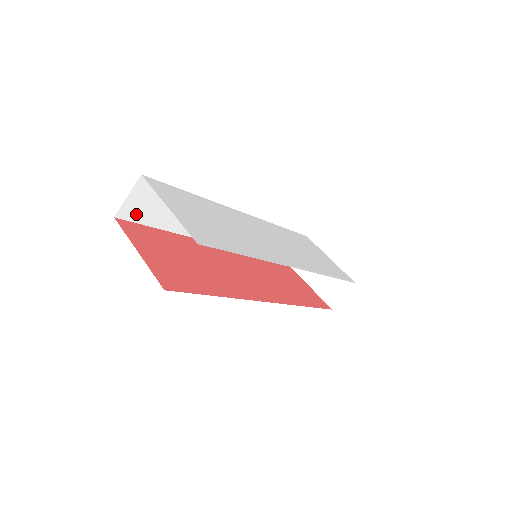
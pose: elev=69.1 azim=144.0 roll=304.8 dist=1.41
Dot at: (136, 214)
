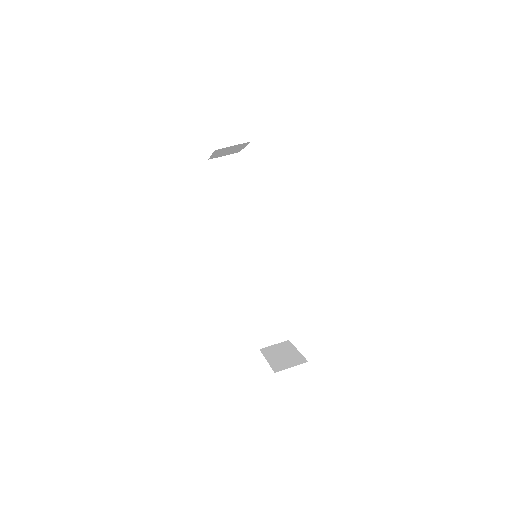
Dot at: (217, 171)
